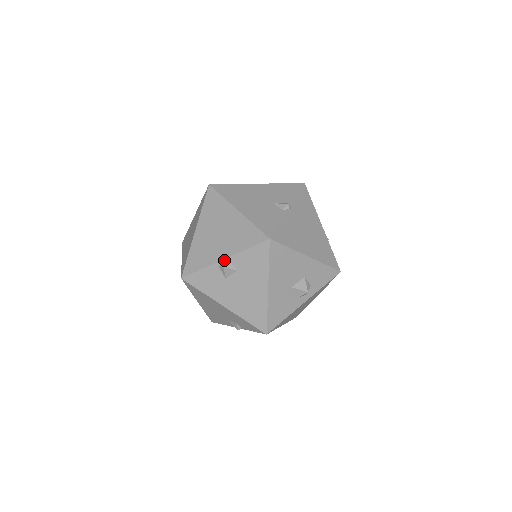
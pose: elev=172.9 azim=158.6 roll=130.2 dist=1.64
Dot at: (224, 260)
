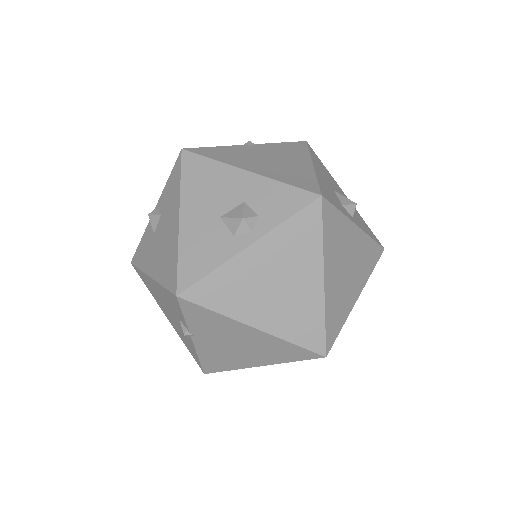
Dot at: (154, 210)
